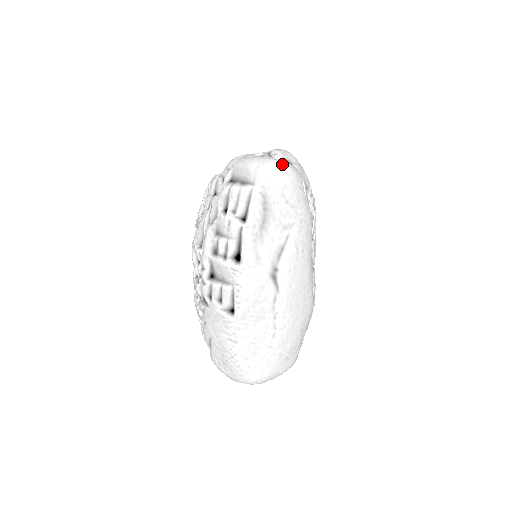
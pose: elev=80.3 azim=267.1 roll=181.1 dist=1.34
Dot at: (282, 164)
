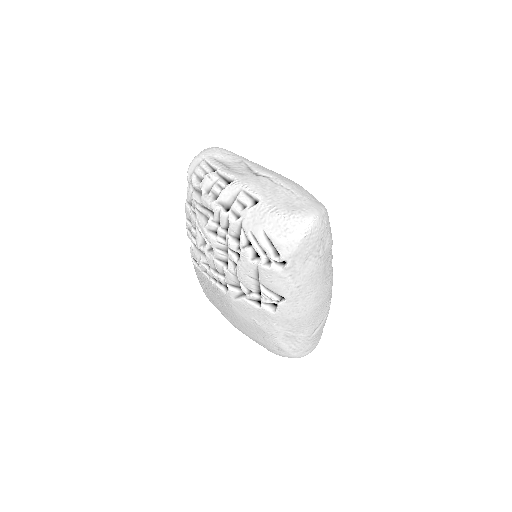
Dot at: (209, 147)
